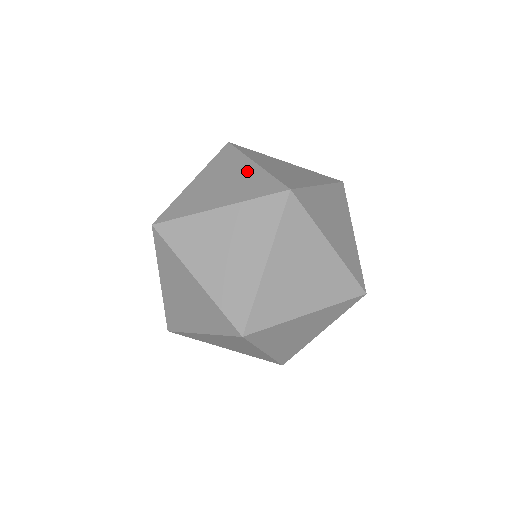
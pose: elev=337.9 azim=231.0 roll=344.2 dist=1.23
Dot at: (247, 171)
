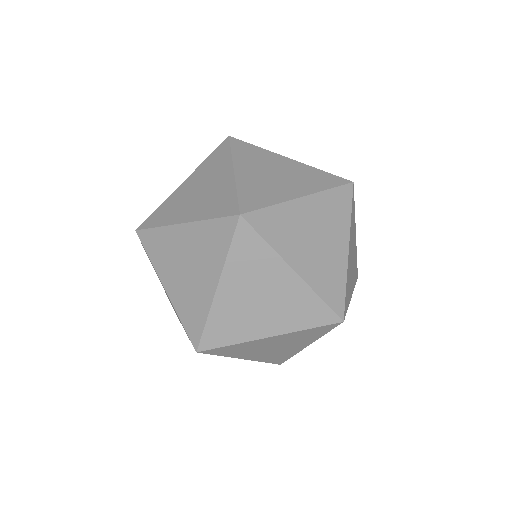
Dot at: (287, 285)
